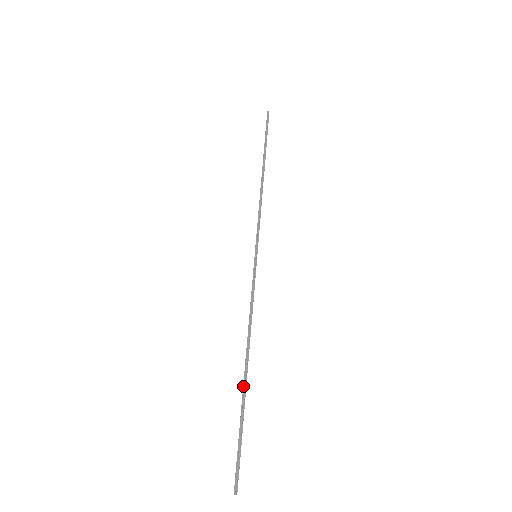
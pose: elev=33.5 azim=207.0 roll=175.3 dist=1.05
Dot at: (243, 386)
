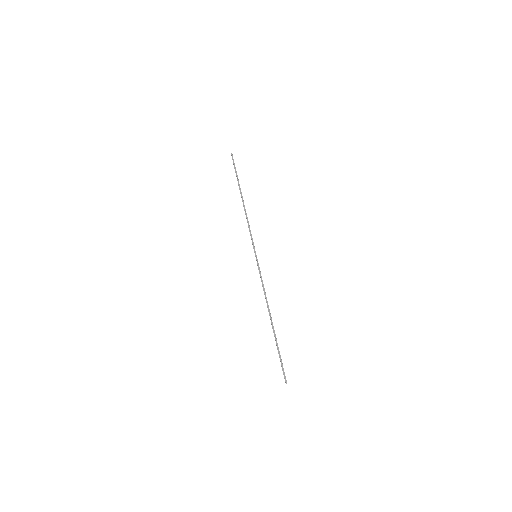
Dot at: (273, 331)
